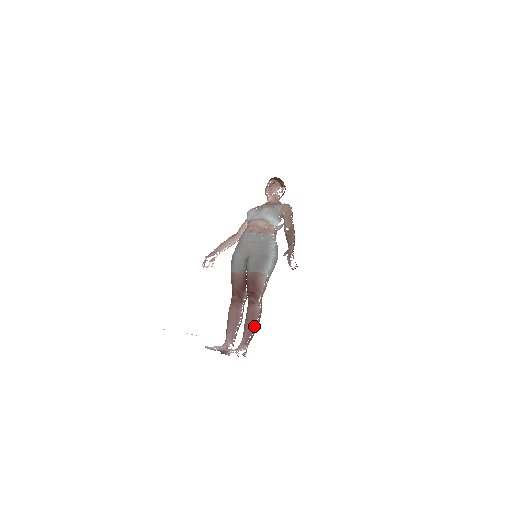
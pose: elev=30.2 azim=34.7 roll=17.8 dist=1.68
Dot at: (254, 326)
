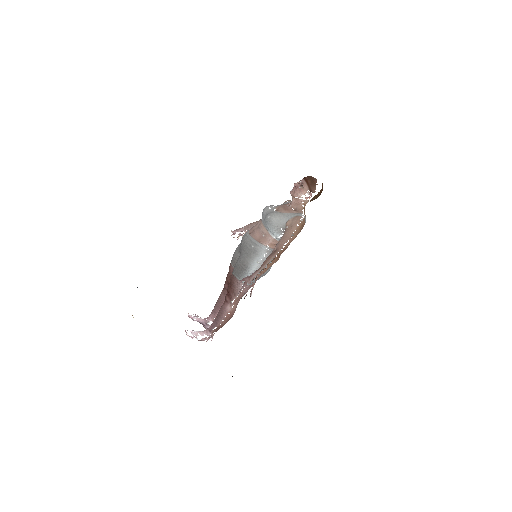
Dot at: (220, 321)
